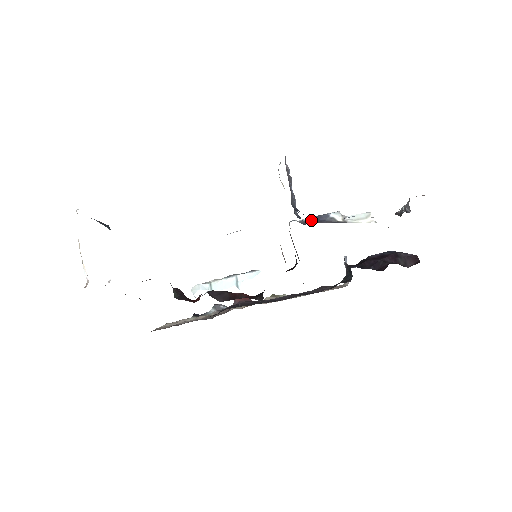
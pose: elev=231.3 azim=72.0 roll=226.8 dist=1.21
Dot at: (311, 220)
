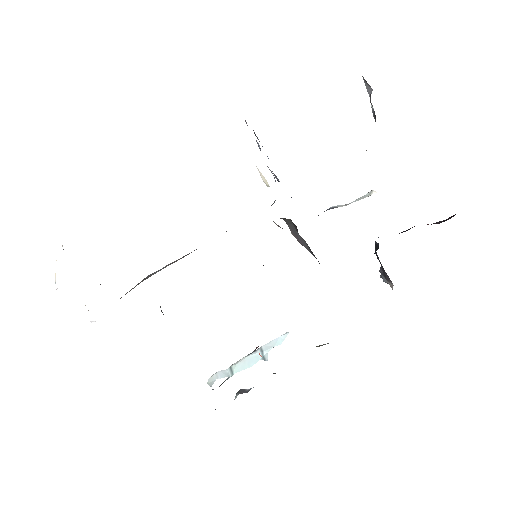
Dot at: occluded
